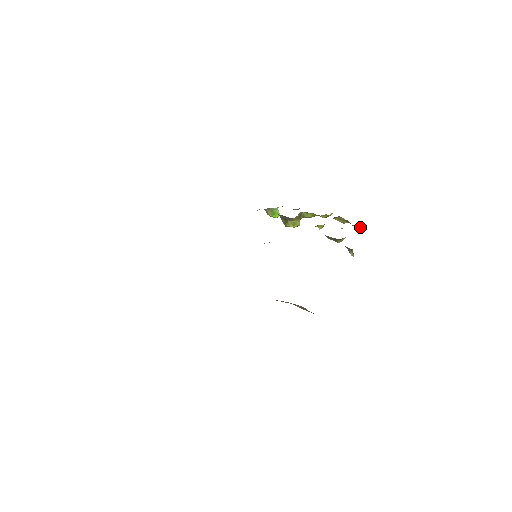
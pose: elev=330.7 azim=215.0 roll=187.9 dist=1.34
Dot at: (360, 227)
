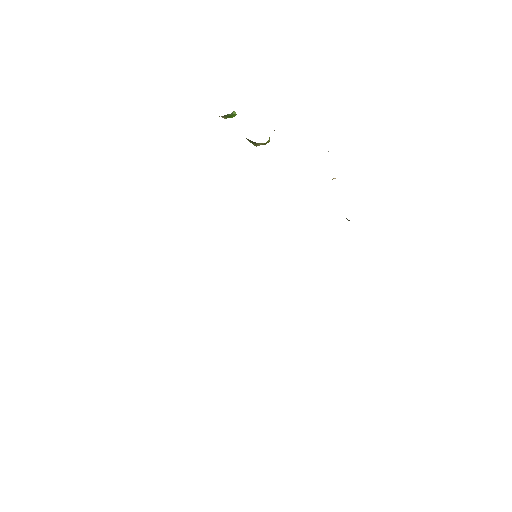
Dot at: occluded
